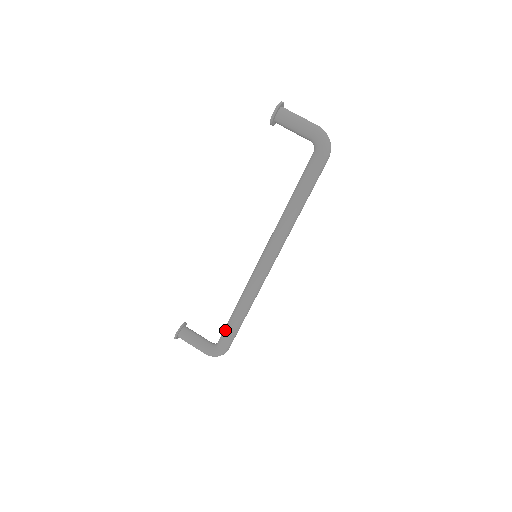
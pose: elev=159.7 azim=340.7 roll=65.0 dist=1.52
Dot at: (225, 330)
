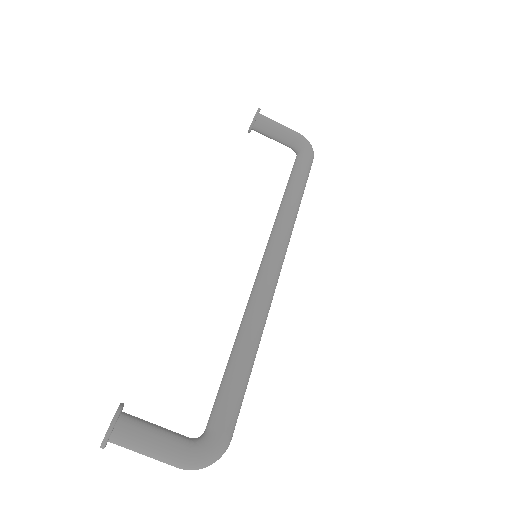
Dot at: (226, 385)
